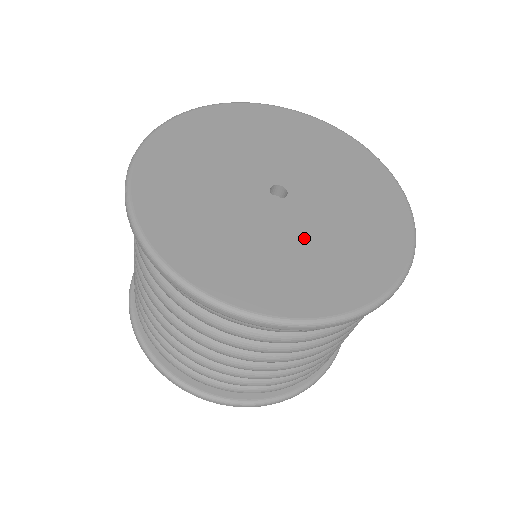
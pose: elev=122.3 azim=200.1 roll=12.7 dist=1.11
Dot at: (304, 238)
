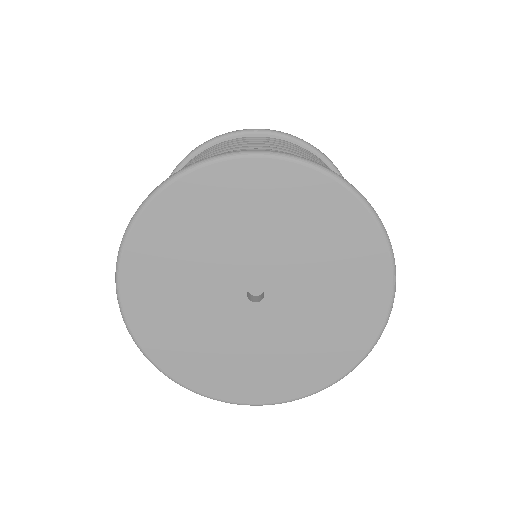
Dot at: (305, 319)
